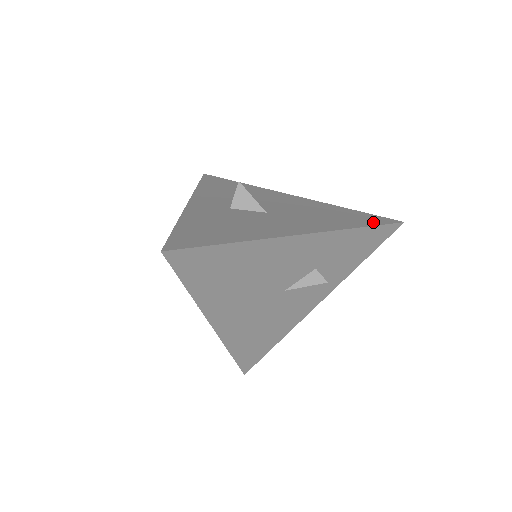
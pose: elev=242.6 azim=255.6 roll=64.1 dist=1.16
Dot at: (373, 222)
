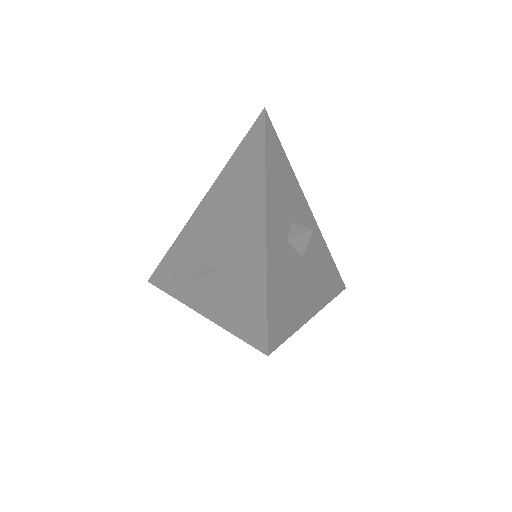
Dot at: (338, 288)
